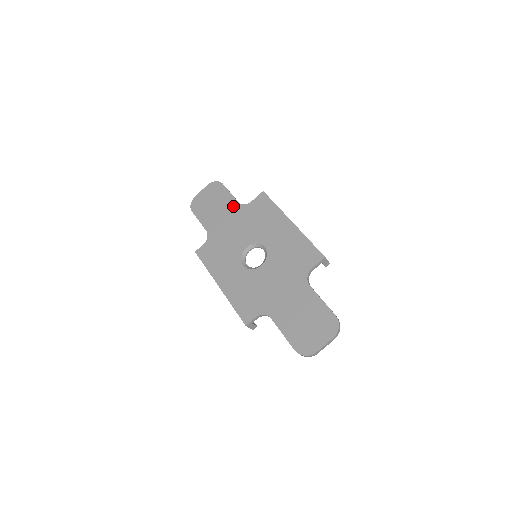
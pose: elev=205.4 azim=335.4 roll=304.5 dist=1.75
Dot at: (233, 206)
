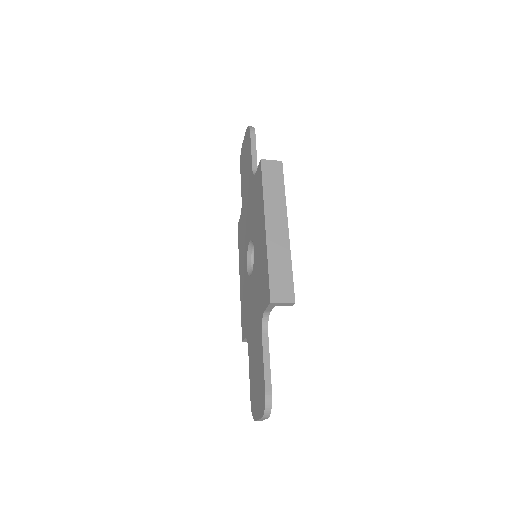
Dot at: (250, 173)
